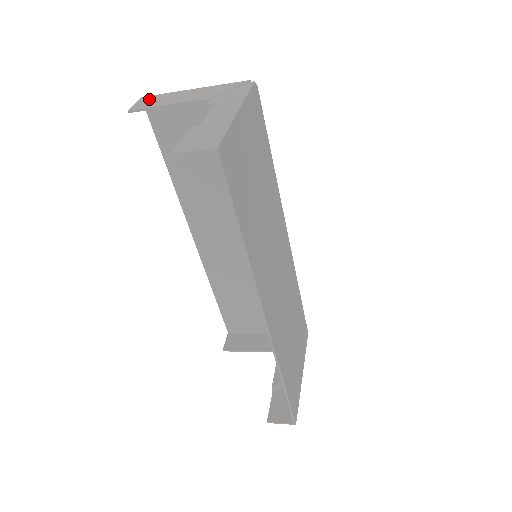
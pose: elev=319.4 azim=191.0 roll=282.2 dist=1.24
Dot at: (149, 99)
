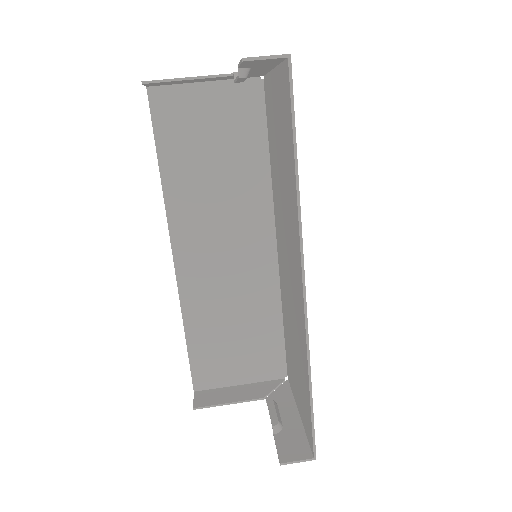
Dot at: occluded
